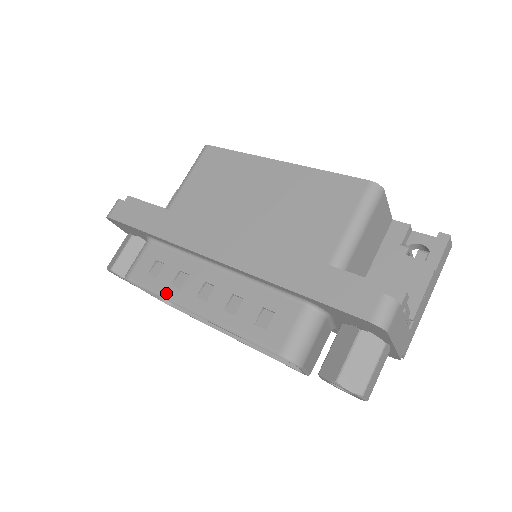
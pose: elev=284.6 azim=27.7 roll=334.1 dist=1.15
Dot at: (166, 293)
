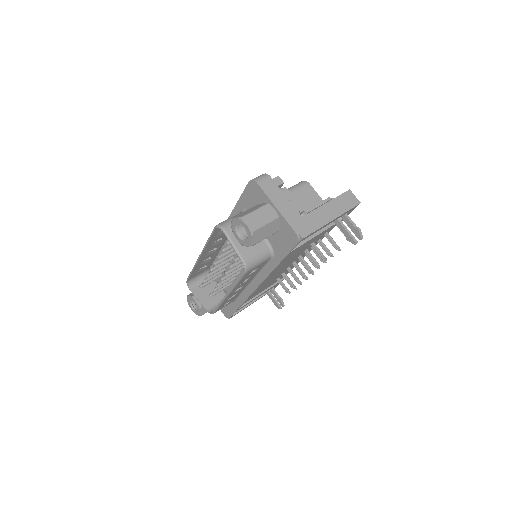
Dot at: occluded
